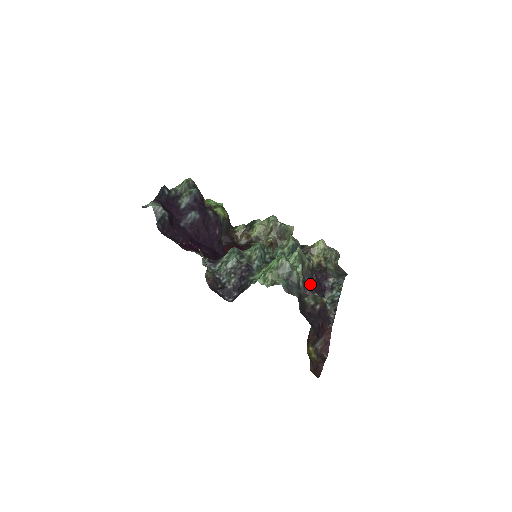
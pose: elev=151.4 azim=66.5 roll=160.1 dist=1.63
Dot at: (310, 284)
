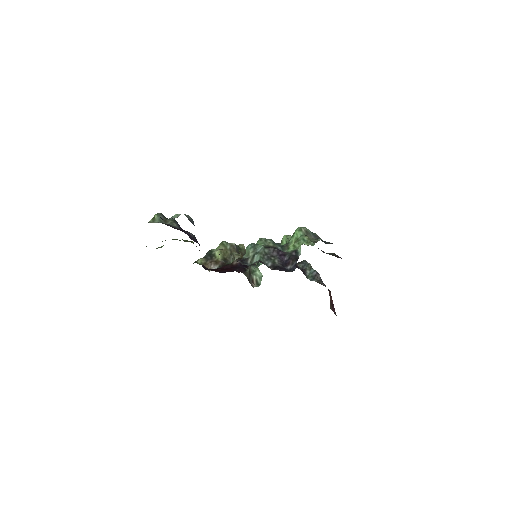
Dot at: occluded
